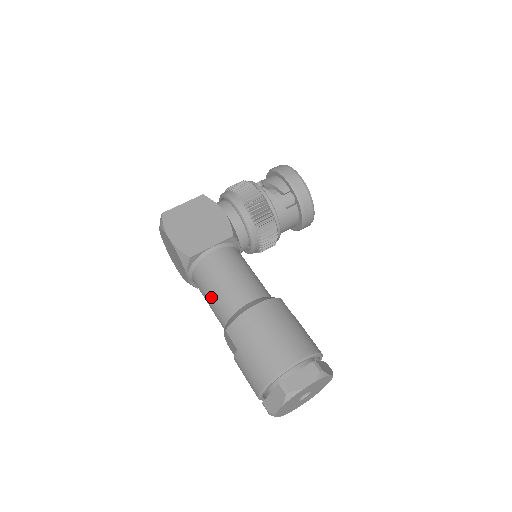
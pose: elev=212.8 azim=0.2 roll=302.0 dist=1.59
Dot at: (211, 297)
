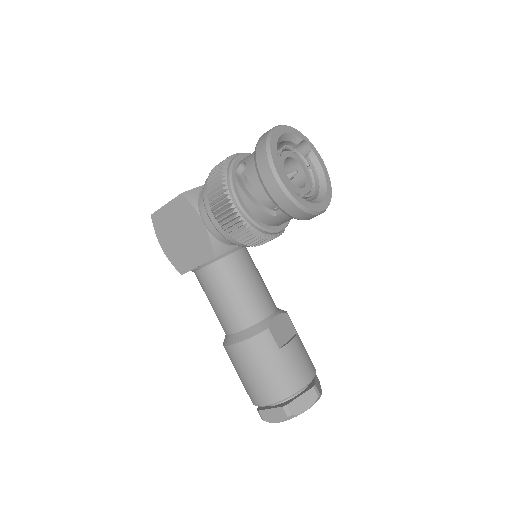
Dot at: occluded
